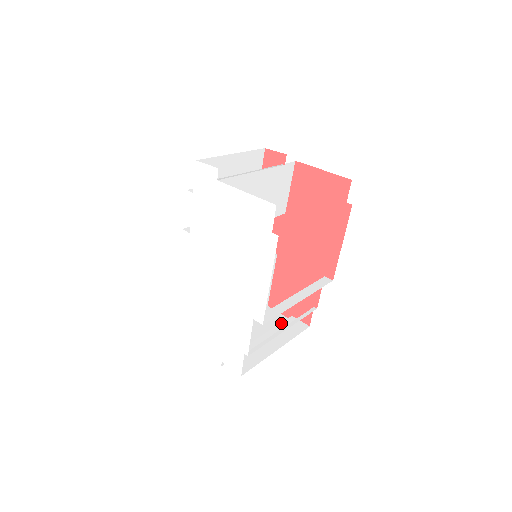
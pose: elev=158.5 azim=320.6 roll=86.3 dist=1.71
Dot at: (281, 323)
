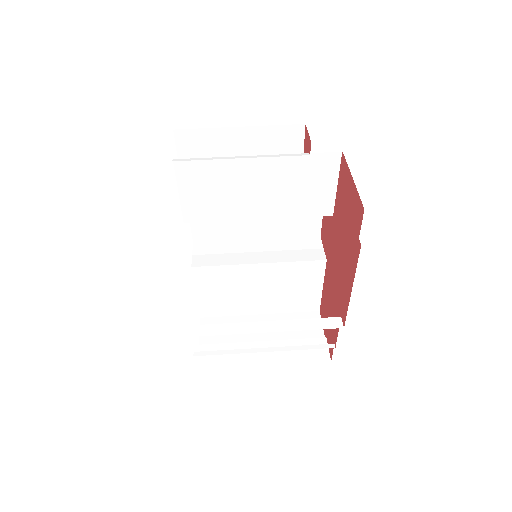
Dot at: (303, 339)
